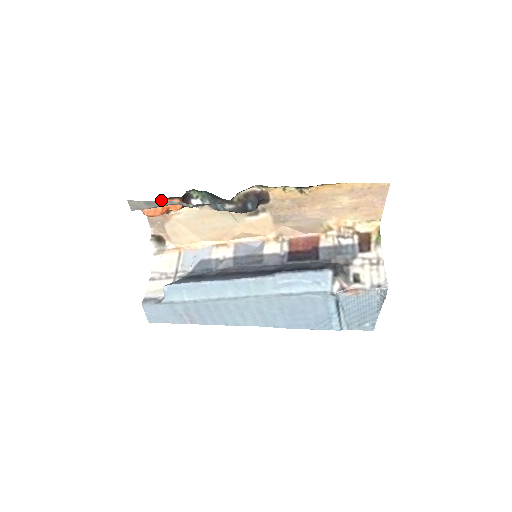
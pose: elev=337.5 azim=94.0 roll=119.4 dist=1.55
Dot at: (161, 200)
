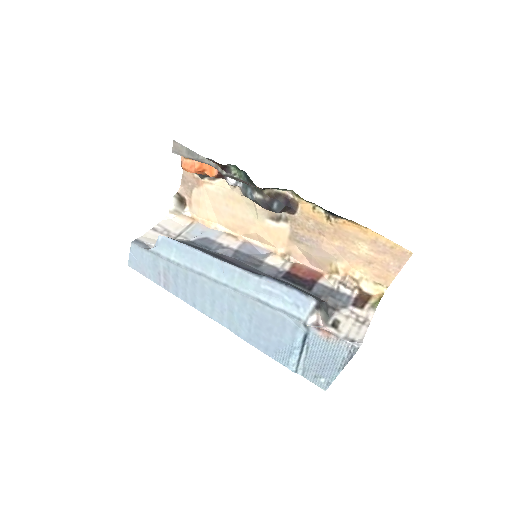
Dot at: occluded
